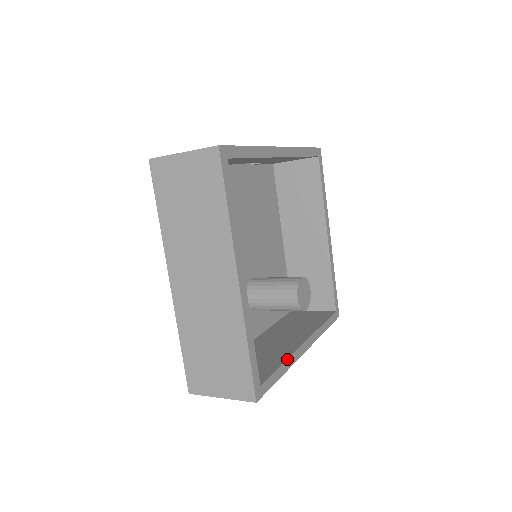
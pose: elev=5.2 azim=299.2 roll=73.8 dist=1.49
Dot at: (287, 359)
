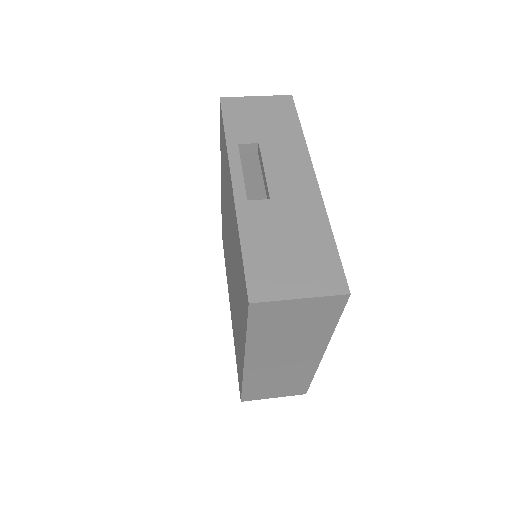
Dot at: occluded
